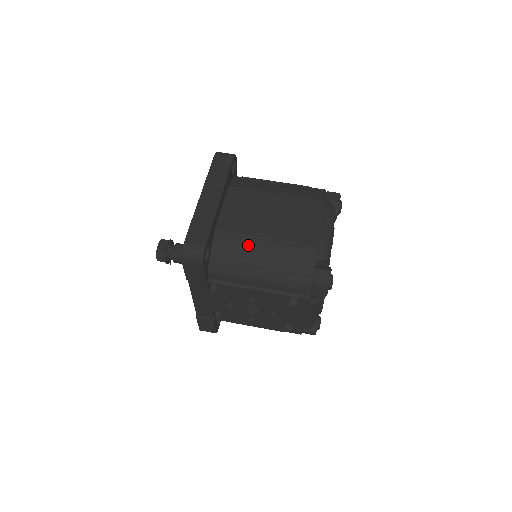
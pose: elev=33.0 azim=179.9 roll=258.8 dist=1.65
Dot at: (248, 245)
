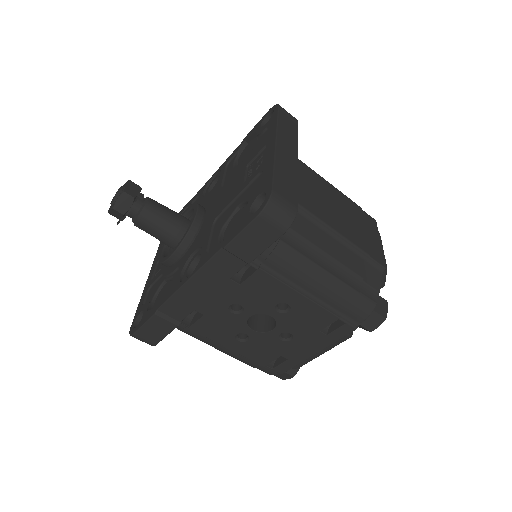
Dot at: (319, 233)
